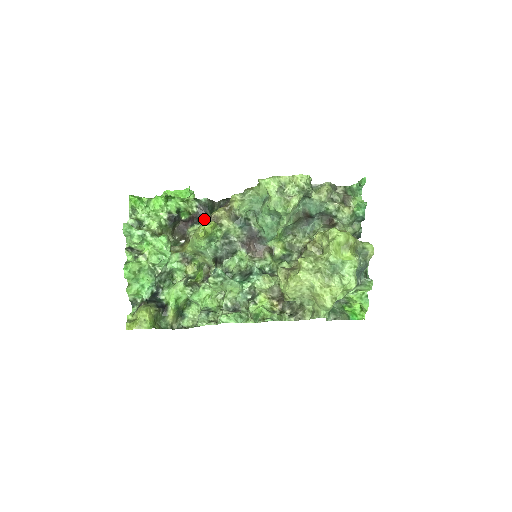
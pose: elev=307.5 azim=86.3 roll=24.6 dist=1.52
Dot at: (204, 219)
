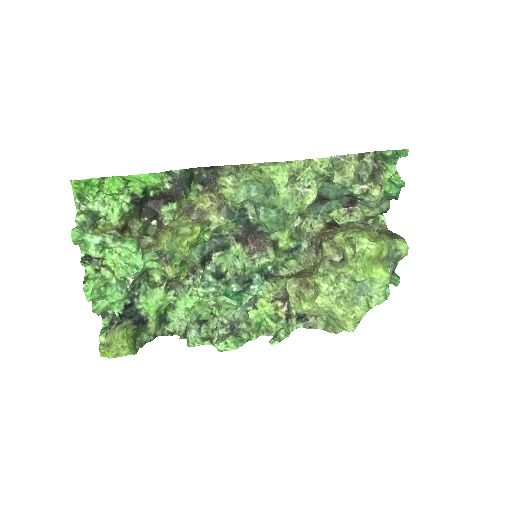
Dot at: (182, 201)
